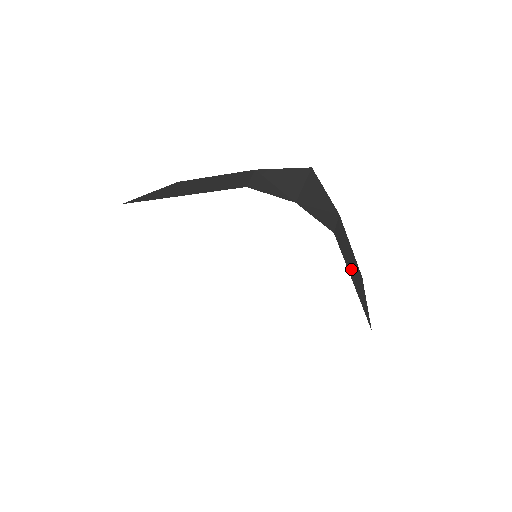
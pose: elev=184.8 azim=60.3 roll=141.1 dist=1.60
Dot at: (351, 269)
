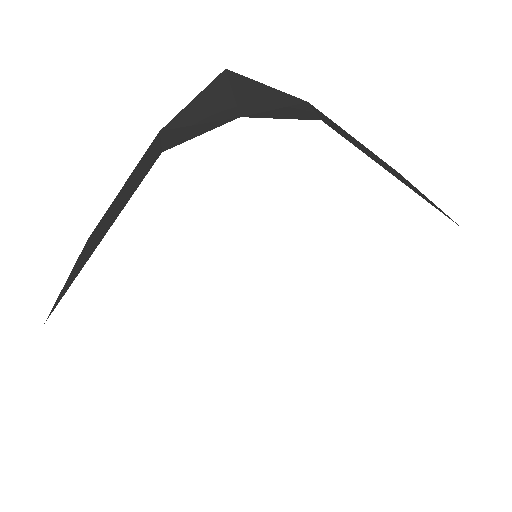
Dot at: (379, 163)
